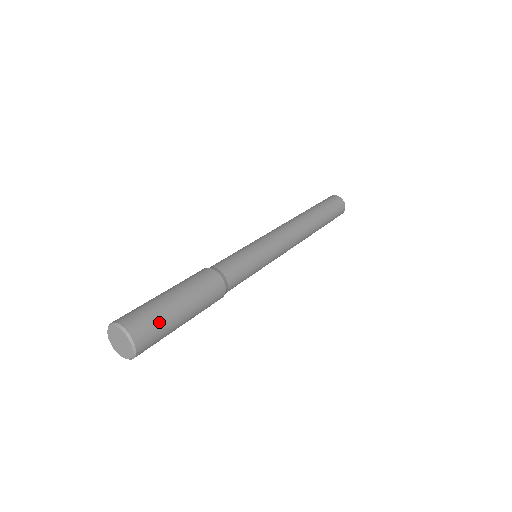
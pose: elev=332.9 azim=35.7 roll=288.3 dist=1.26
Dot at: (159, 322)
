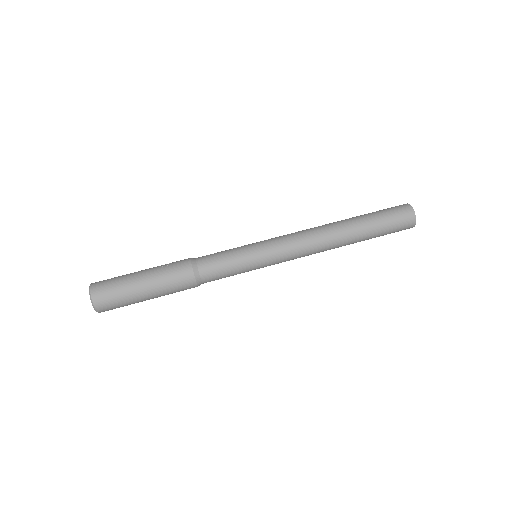
Dot at: (123, 304)
